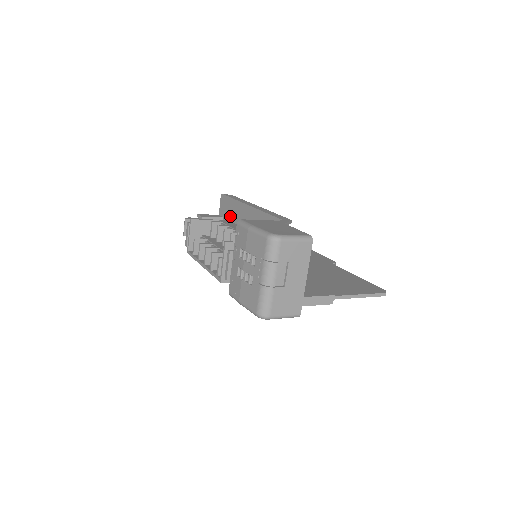
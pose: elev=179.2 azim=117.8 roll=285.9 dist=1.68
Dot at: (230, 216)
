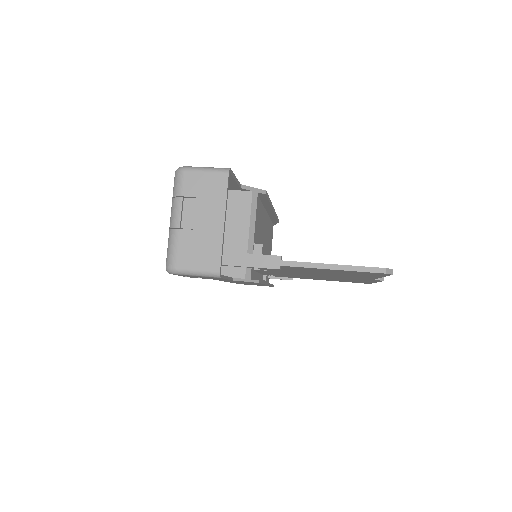
Dot at: occluded
